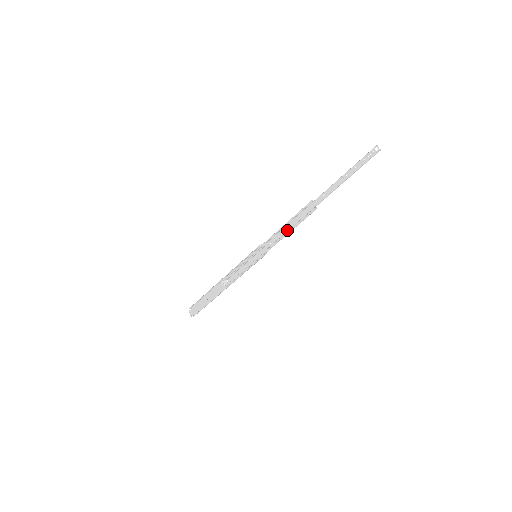
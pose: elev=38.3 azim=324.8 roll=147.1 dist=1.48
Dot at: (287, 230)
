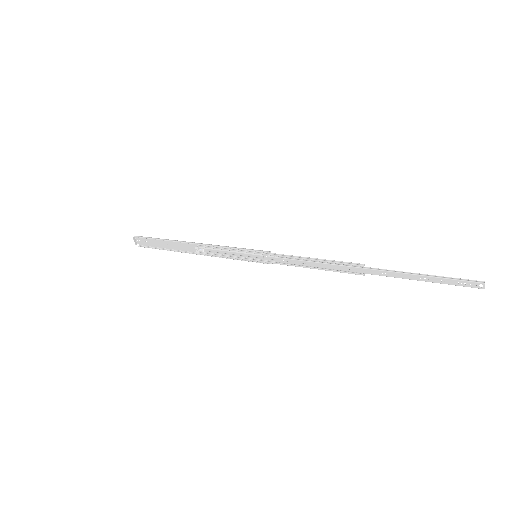
Dot at: (314, 267)
